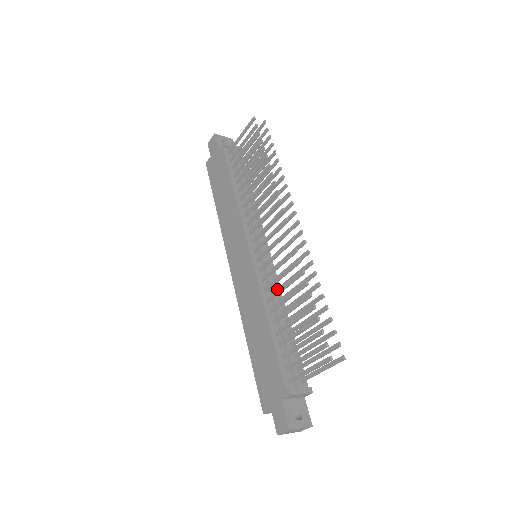
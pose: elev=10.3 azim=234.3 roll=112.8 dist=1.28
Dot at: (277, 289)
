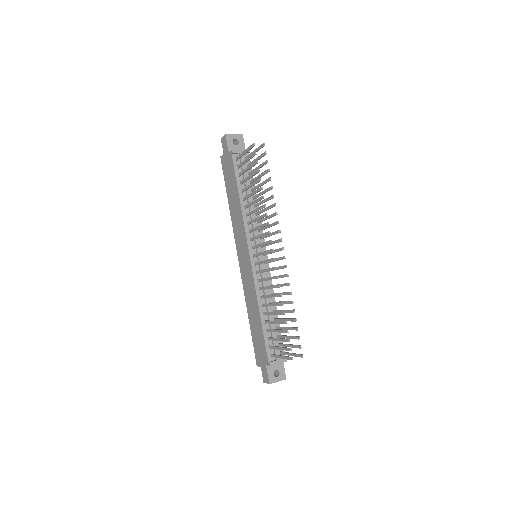
Dot at: occluded
